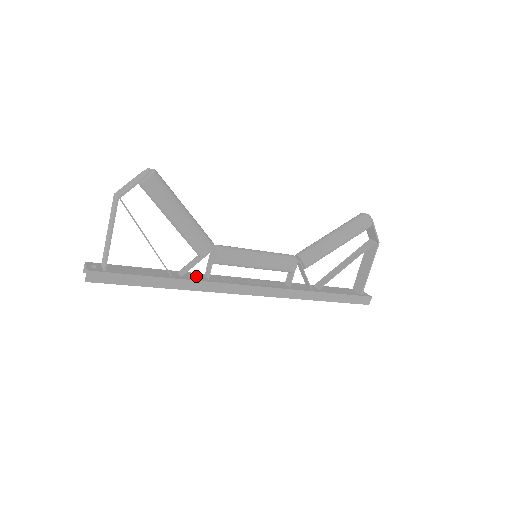
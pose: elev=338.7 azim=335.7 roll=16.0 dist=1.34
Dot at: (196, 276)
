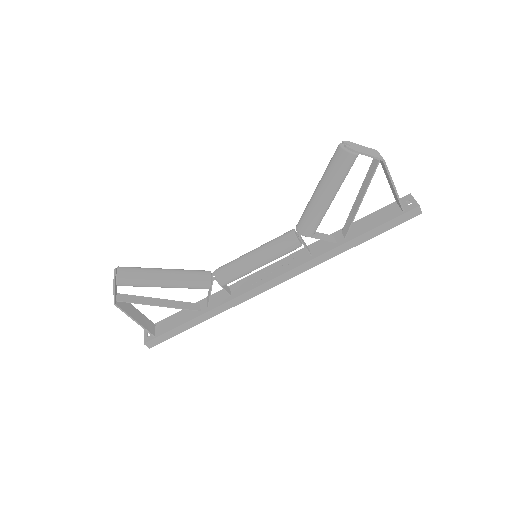
Dot at: (221, 296)
